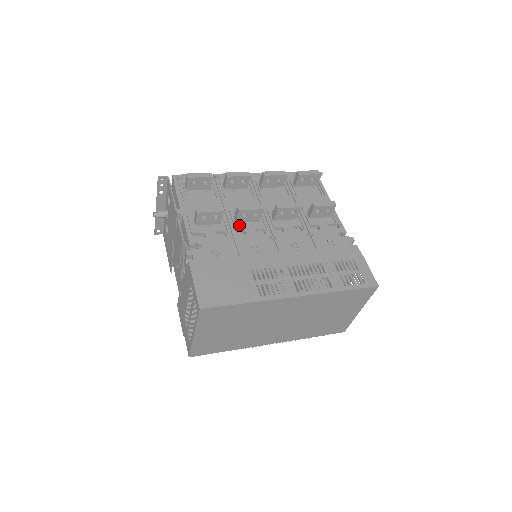
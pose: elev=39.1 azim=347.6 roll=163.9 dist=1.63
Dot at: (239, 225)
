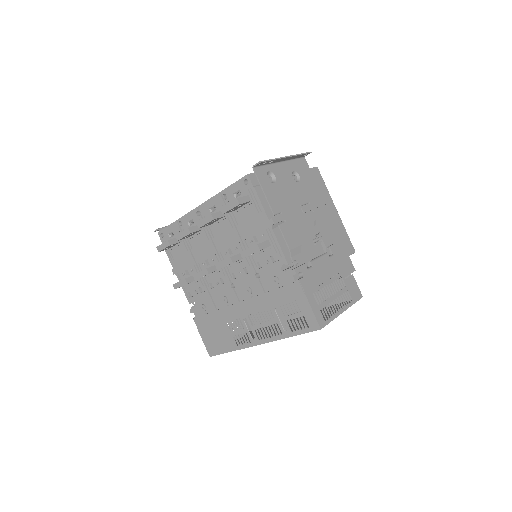
Dot at: (209, 277)
